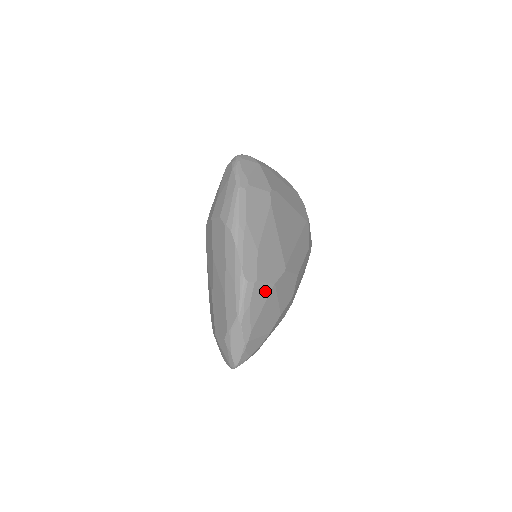
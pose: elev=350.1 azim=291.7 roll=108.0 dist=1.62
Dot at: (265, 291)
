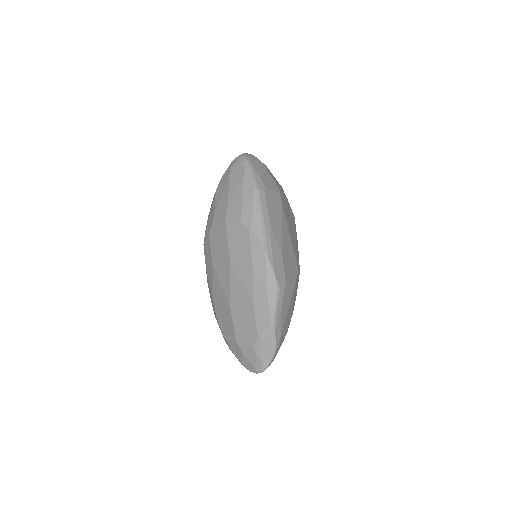
Dot at: (290, 293)
